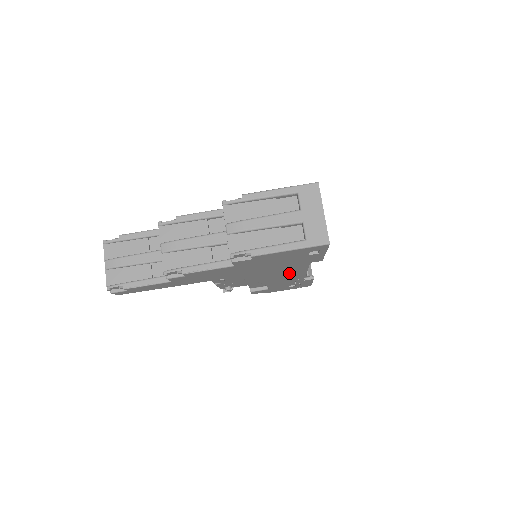
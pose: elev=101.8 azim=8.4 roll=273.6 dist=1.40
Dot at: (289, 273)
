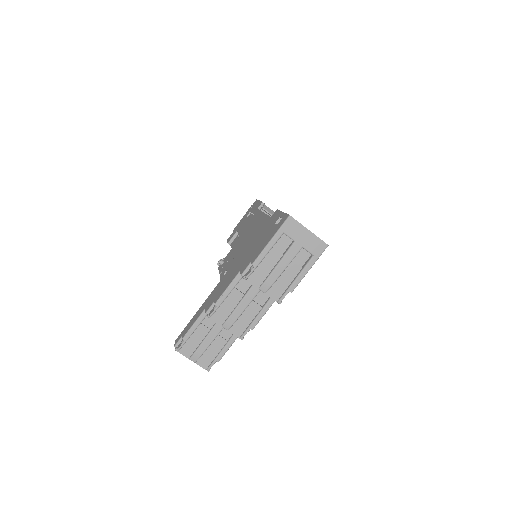
Dot at: occluded
